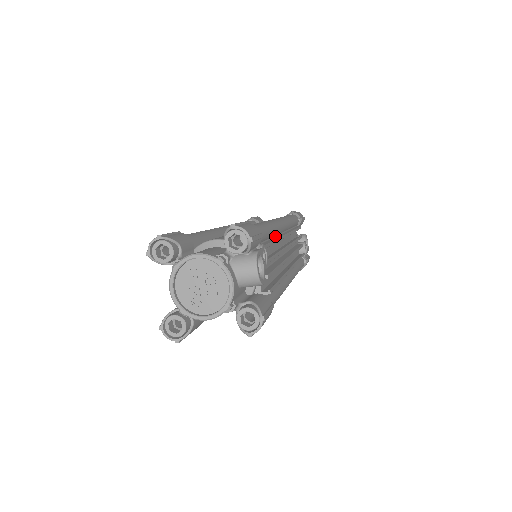
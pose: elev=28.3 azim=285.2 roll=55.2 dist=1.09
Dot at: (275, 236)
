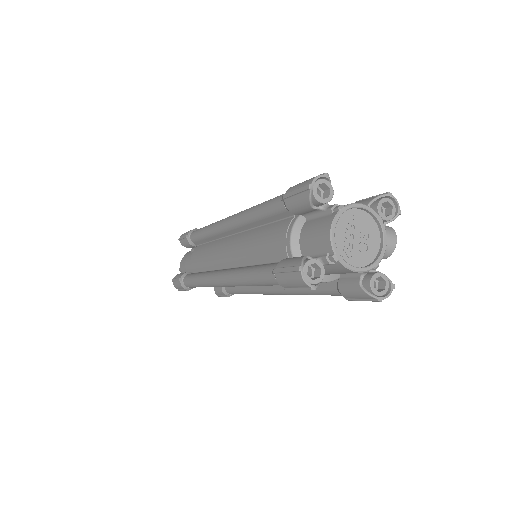
Dot at: occluded
